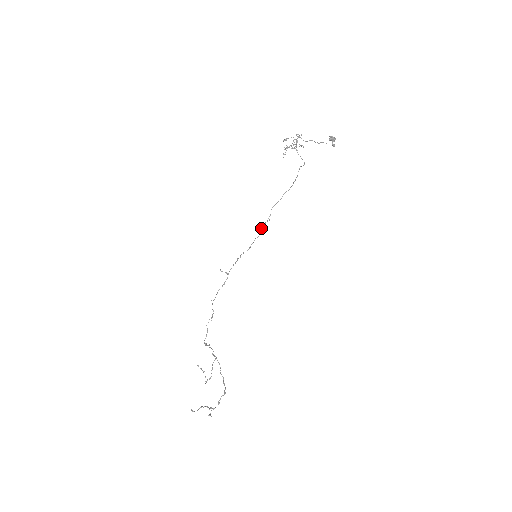
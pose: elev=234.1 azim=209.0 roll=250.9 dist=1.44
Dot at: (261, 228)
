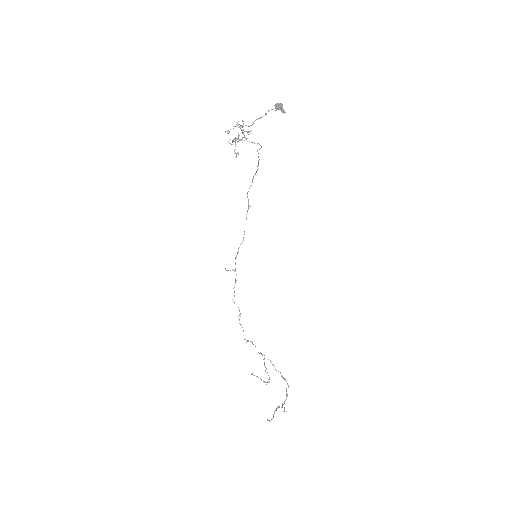
Dot at: occluded
